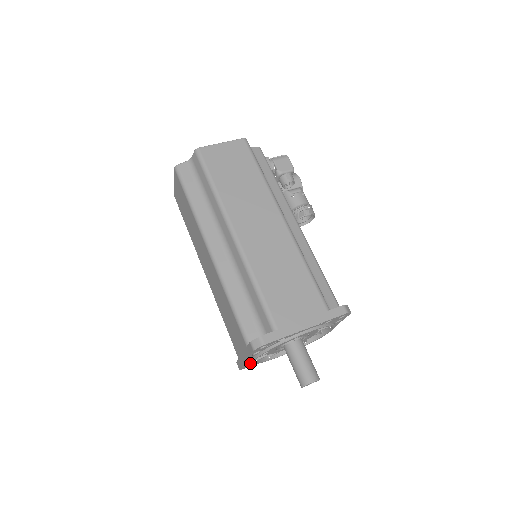
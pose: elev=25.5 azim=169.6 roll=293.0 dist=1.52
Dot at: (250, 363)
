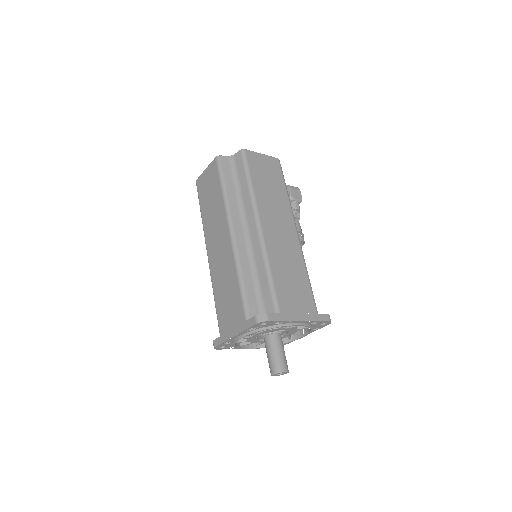
Dot at: (228, 343)
